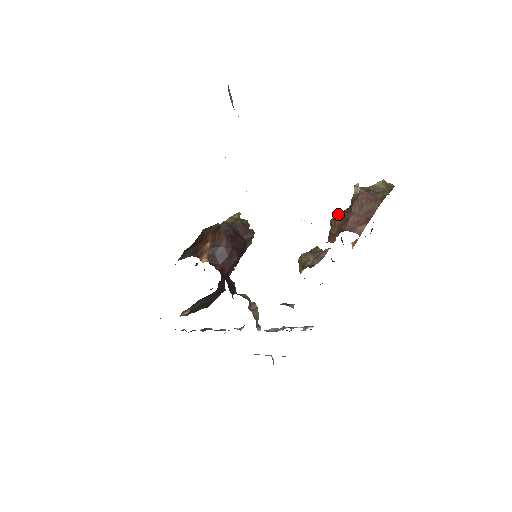
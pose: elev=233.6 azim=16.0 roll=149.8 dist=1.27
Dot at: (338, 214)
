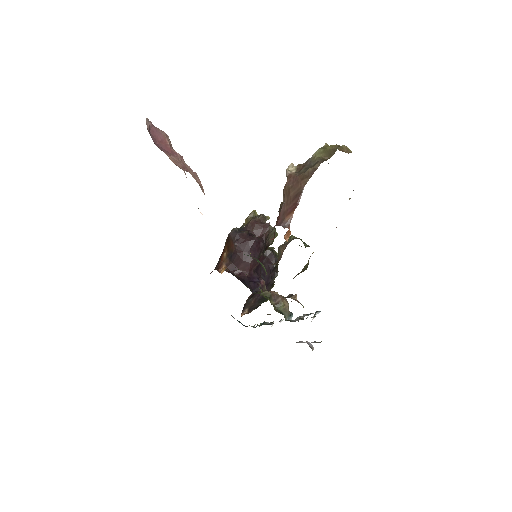
Dot at: (280, 204)
